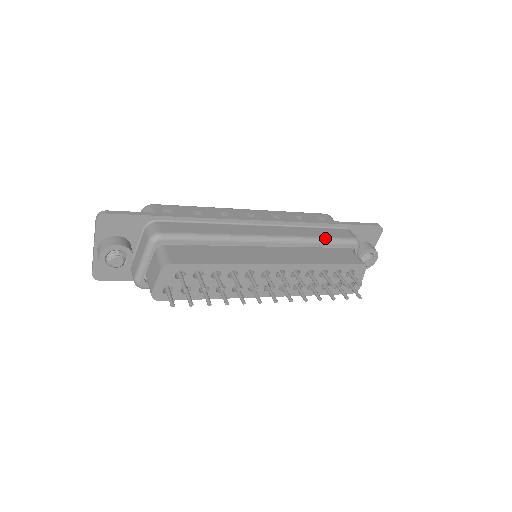
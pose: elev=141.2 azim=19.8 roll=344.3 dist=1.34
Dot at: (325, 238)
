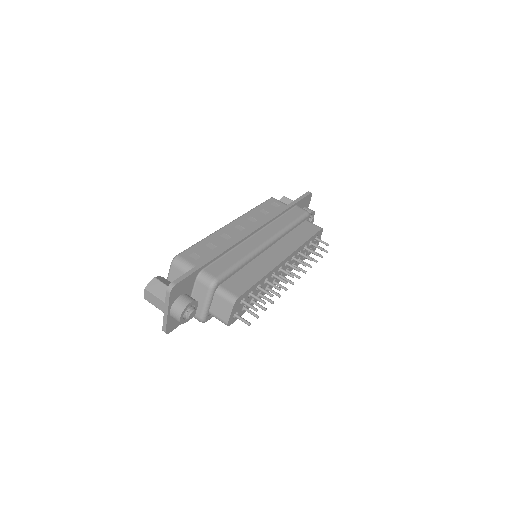
Dot at: (294, 222)
